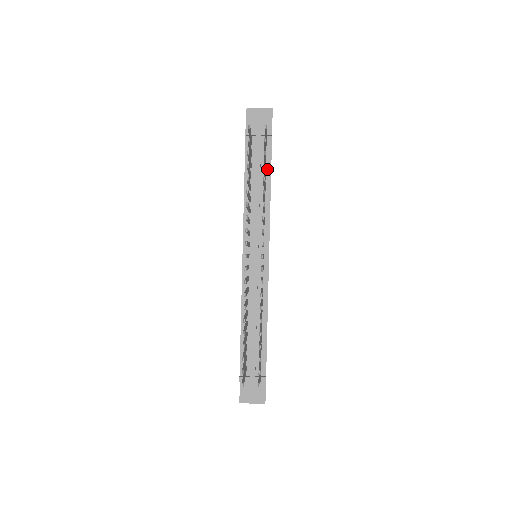
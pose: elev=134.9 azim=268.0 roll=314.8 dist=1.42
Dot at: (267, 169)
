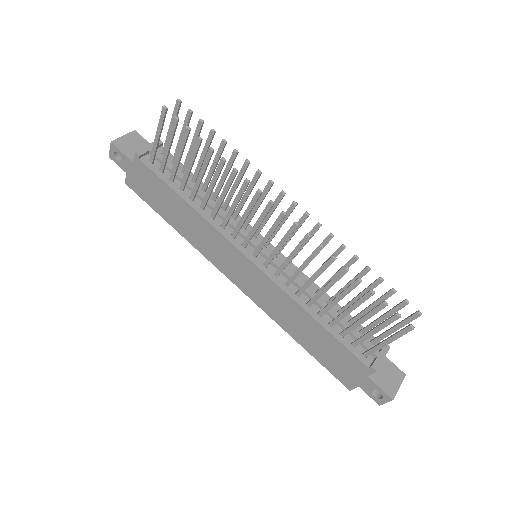
Dot at: occluded
